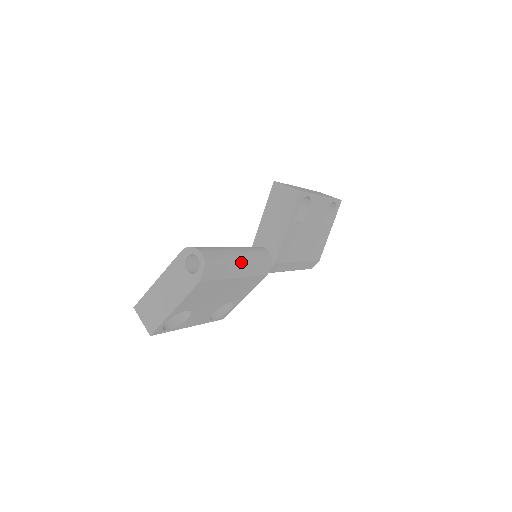
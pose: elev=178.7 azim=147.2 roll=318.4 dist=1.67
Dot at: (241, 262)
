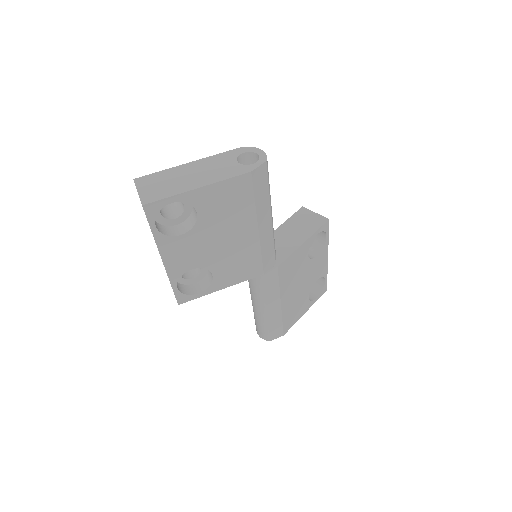
Dot at: (271, 215)
